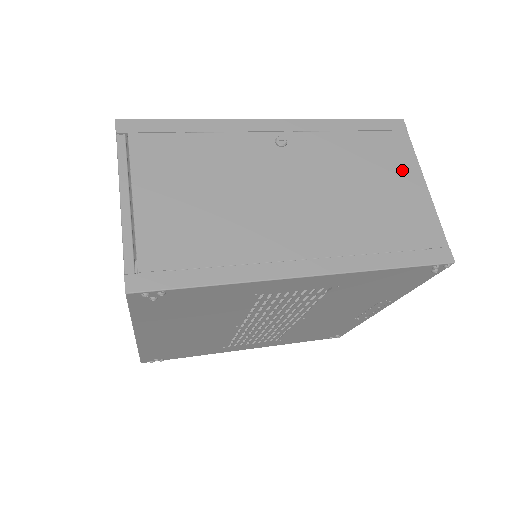
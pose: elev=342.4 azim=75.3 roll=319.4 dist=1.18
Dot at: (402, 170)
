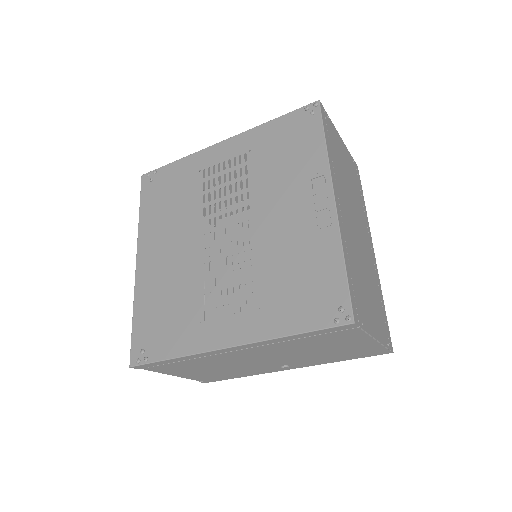
Dot at: occluded
